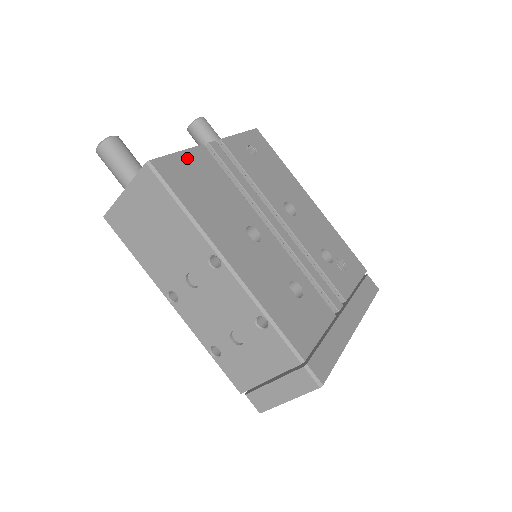
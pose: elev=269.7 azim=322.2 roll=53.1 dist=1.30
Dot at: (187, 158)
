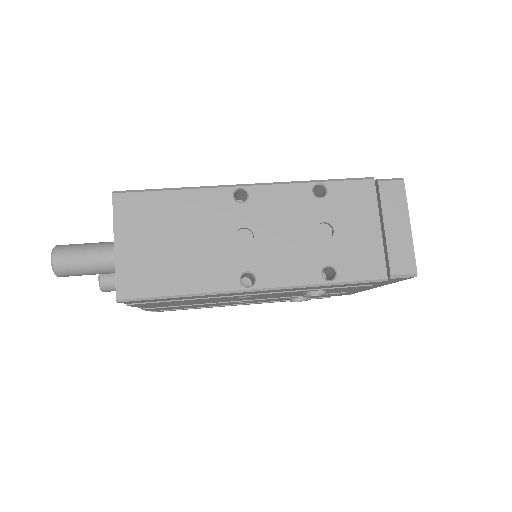
Dot at: occluded
